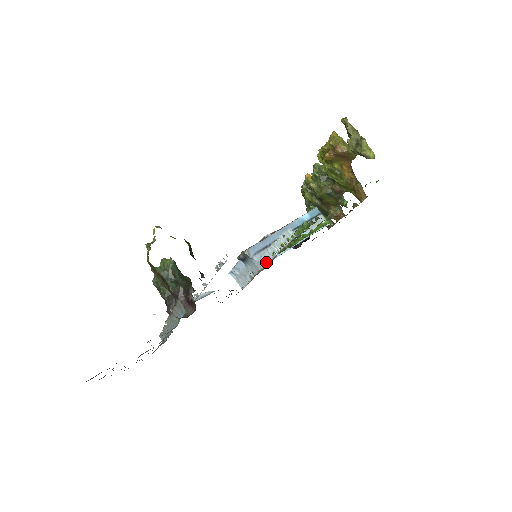
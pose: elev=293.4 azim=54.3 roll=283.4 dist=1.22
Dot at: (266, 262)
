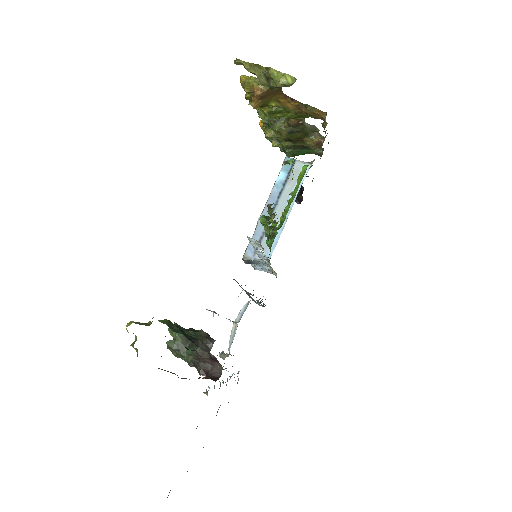
Dot at: (266, 260)
